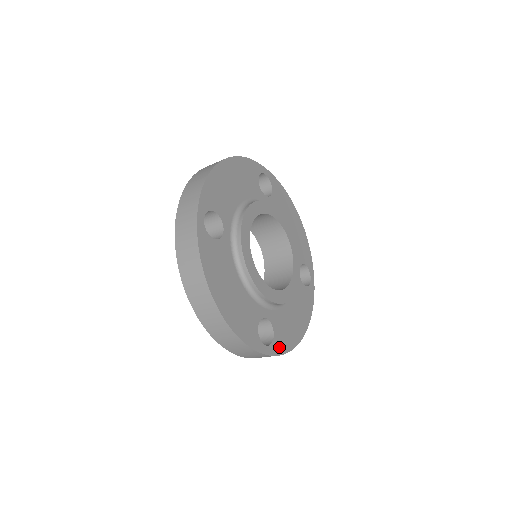
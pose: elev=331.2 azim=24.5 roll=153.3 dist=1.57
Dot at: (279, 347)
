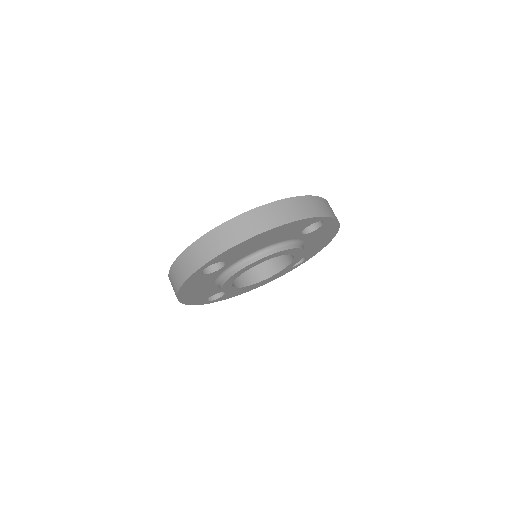
Dot at: (222, 298)
